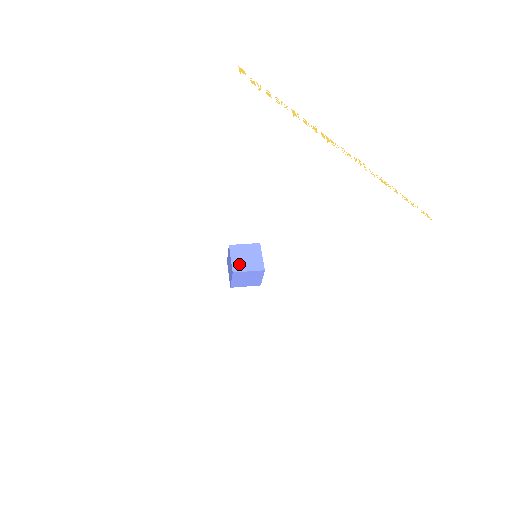
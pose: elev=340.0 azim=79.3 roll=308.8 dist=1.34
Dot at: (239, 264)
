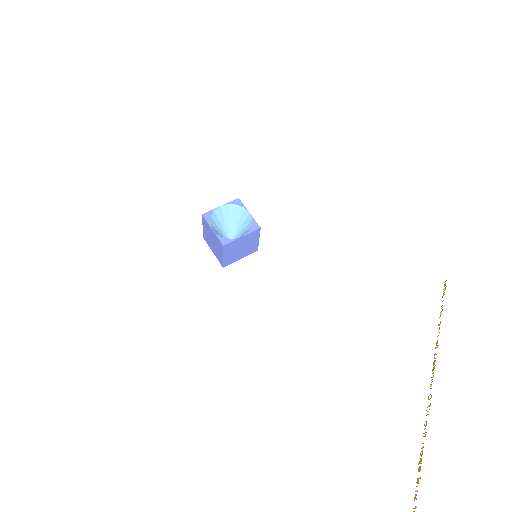
Dot at: (232, 258)
